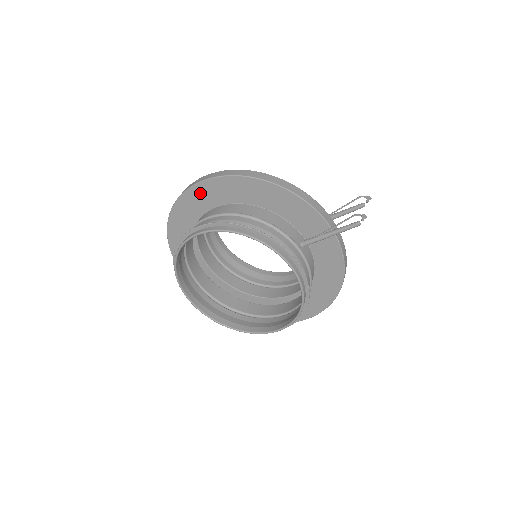
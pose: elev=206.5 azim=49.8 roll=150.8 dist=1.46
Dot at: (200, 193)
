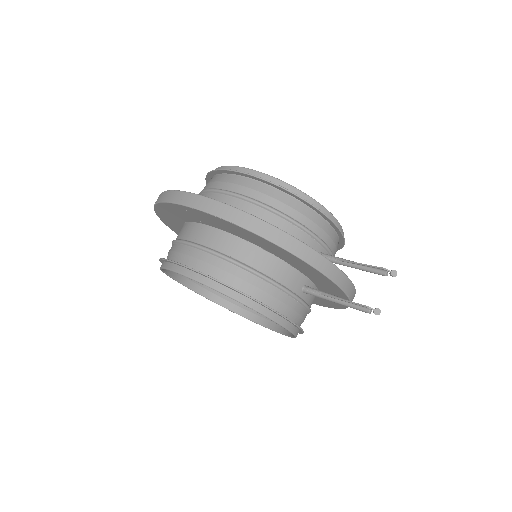
Dot at: (187, 211)
